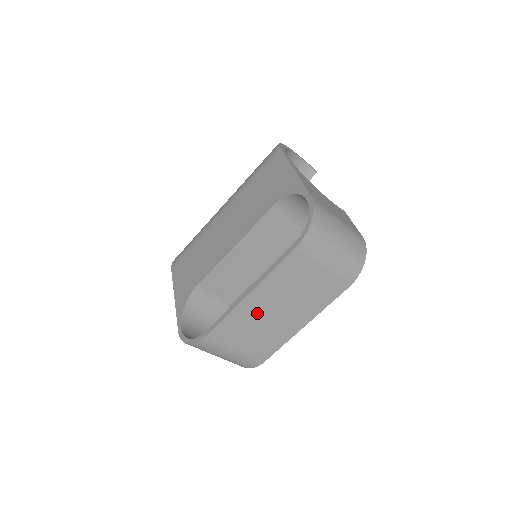
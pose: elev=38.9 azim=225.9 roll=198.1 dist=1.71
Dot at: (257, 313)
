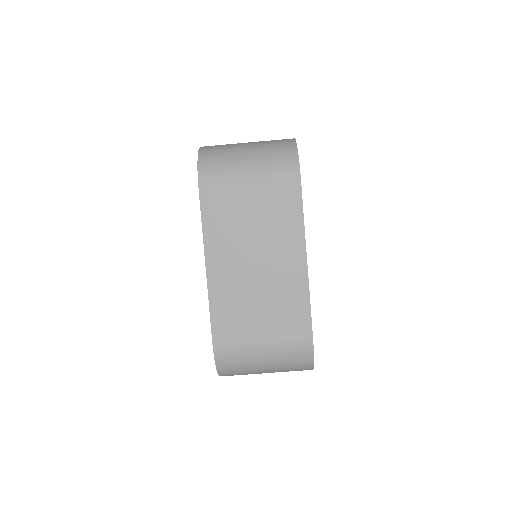
Dot at: (236, 279)
